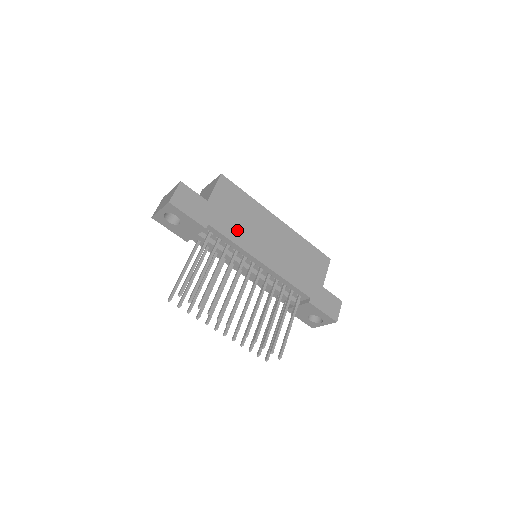
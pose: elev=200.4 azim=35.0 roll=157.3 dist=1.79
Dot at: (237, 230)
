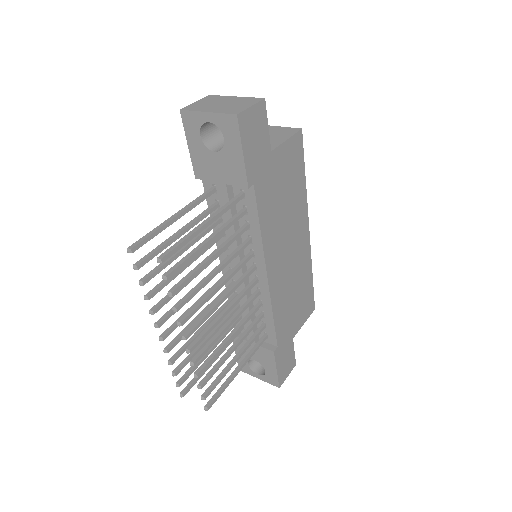
Dot at: (272, 215)
